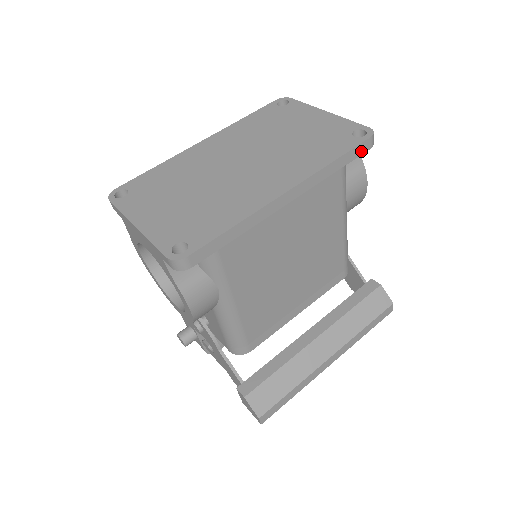
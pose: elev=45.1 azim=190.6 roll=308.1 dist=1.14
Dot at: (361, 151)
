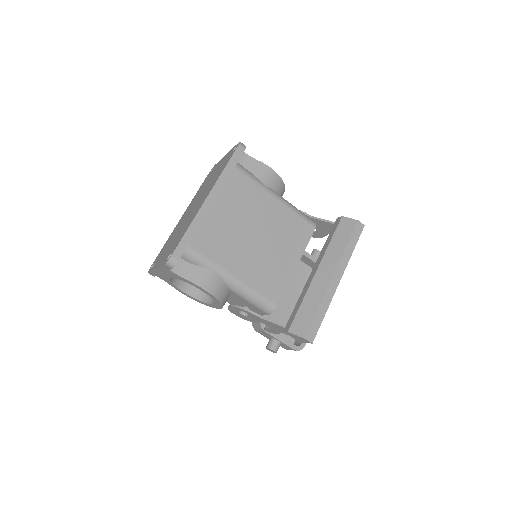
Dot at: (239, 155)
